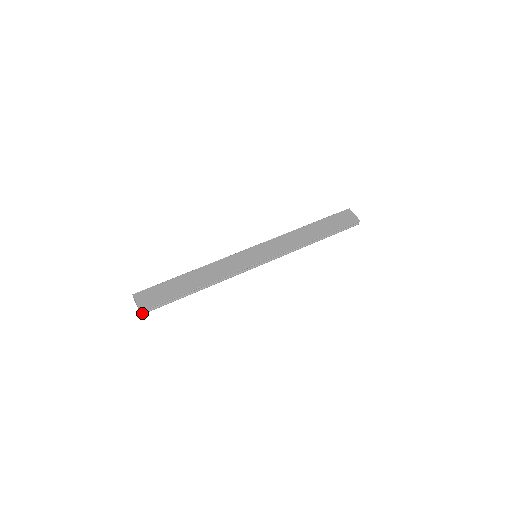
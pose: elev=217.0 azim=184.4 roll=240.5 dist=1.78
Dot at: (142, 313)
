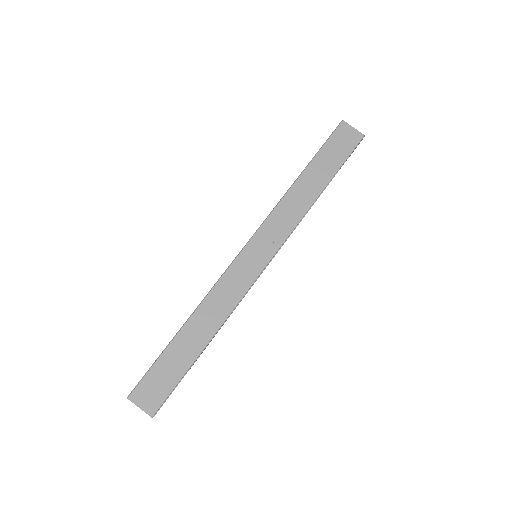
Dot at: (154, 415)
